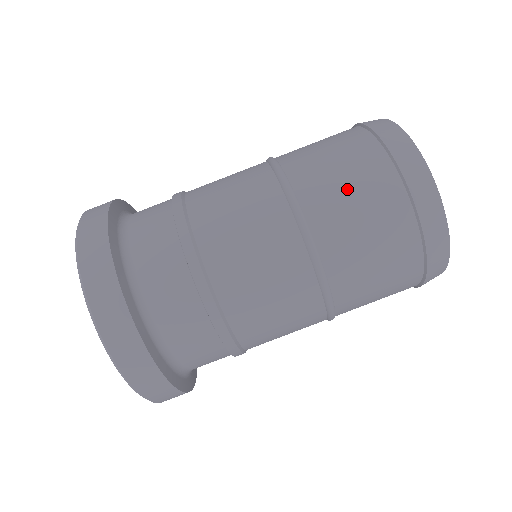
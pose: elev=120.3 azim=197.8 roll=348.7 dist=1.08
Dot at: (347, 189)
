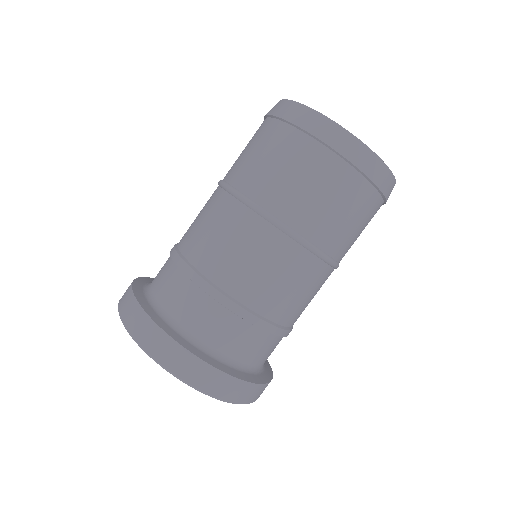
Dot at: (324, 201)
